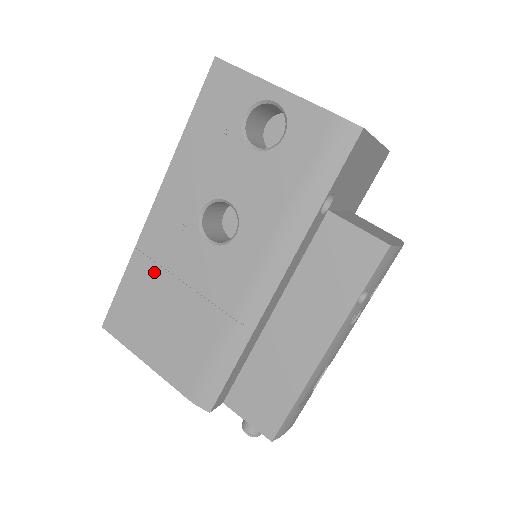
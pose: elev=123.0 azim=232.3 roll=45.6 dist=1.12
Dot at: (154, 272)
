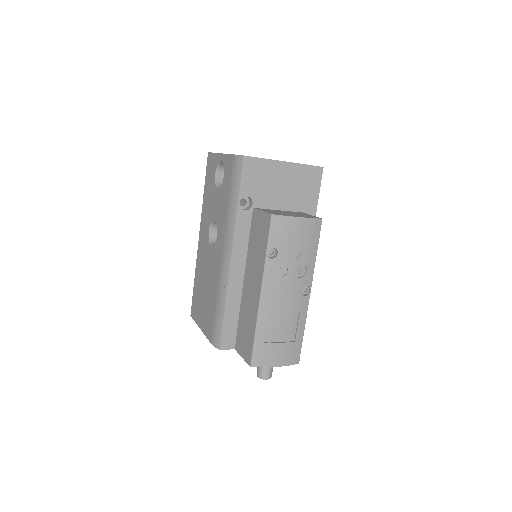
Dot at: (200, 274)
